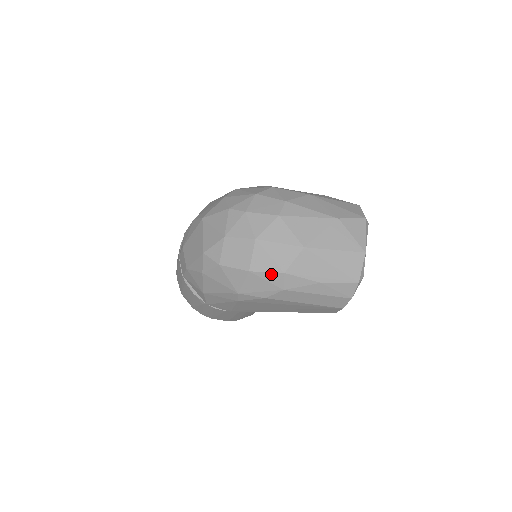
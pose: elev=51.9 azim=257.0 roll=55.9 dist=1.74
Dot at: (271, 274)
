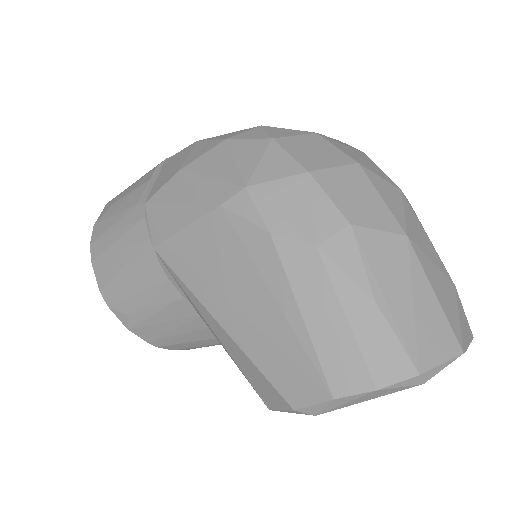
Dot at: (331, 206)
